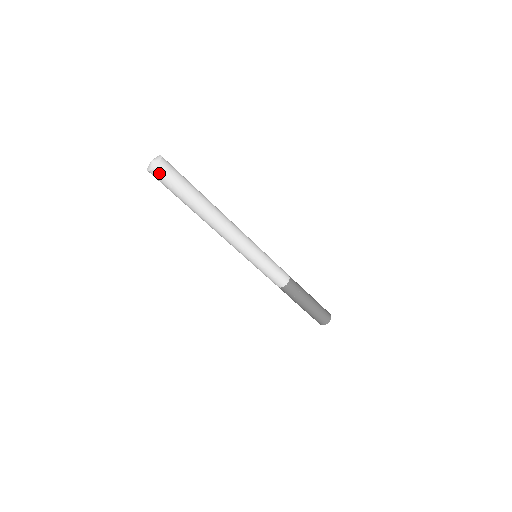
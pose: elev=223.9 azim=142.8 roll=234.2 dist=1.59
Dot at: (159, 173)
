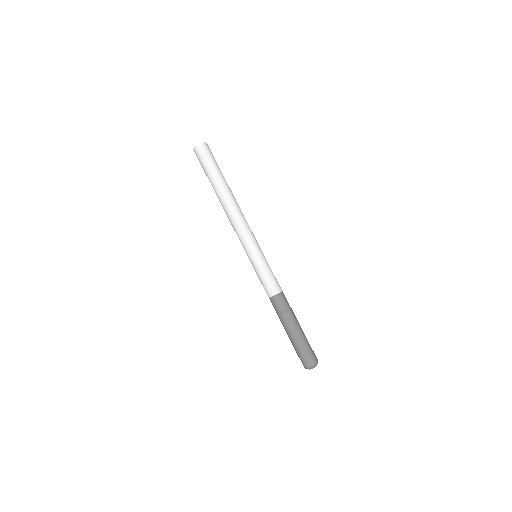
Dot at: (202, 149)
